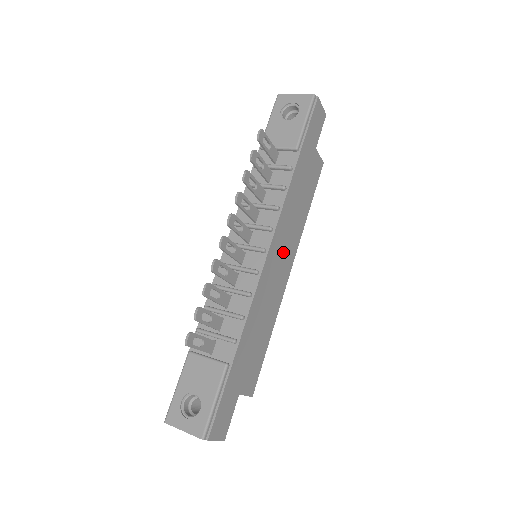
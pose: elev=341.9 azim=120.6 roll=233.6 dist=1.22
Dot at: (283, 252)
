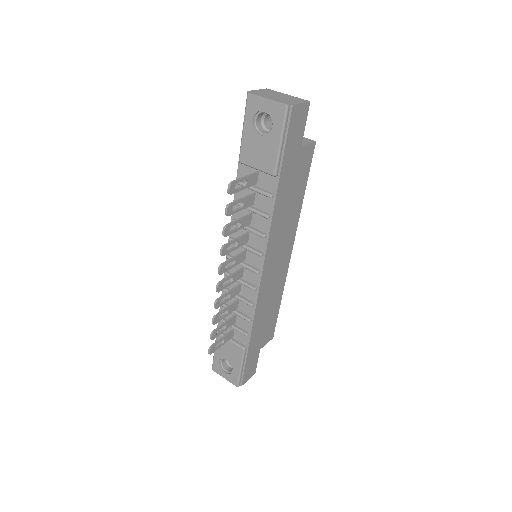
Dot at: (279, 254)
